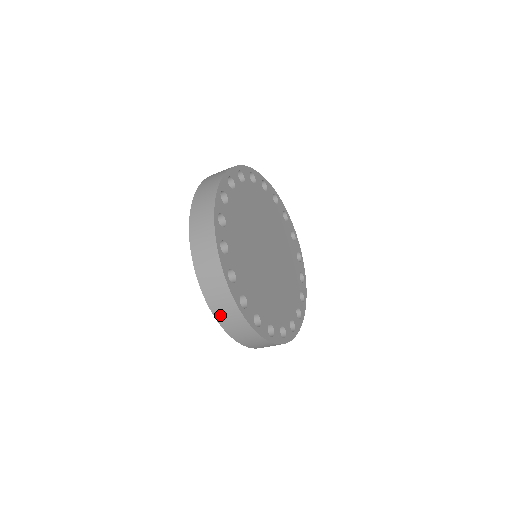
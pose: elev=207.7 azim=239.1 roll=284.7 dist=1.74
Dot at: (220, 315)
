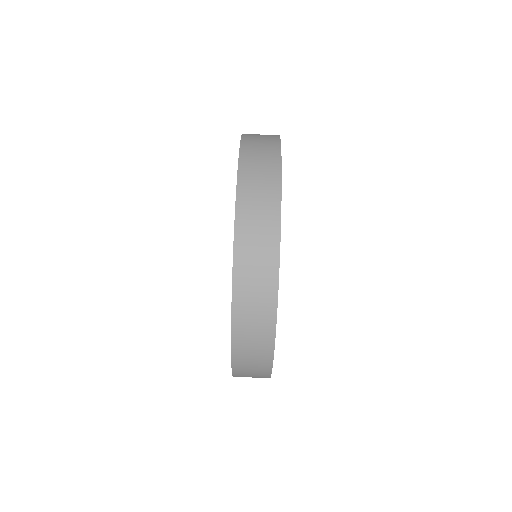
Dot at: (245, 220)
